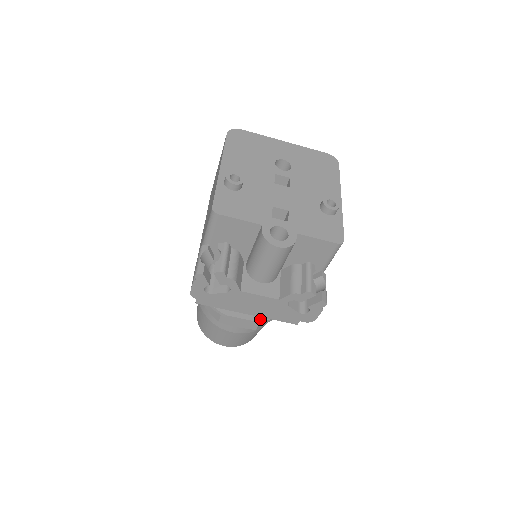
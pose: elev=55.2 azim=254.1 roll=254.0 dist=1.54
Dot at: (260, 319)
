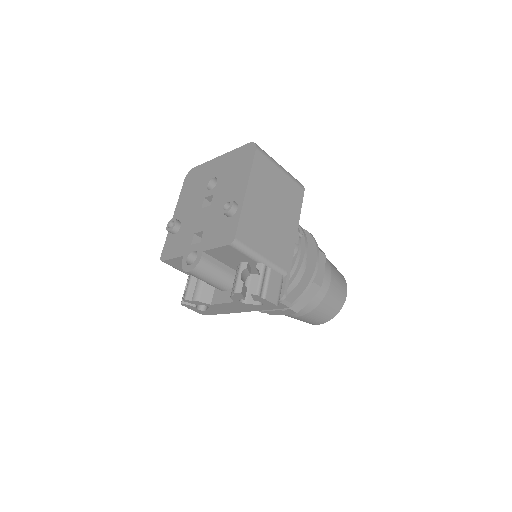
Dot at: occluded
